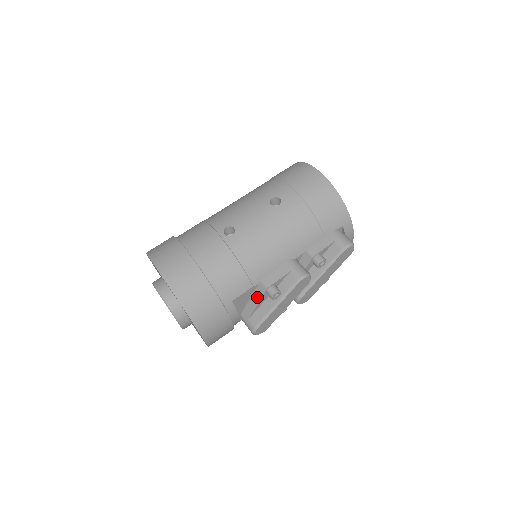
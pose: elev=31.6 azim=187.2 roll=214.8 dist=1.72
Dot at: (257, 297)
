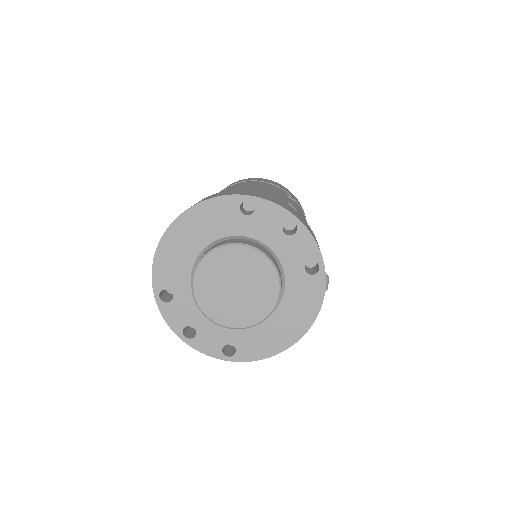
Dot at: occluded
